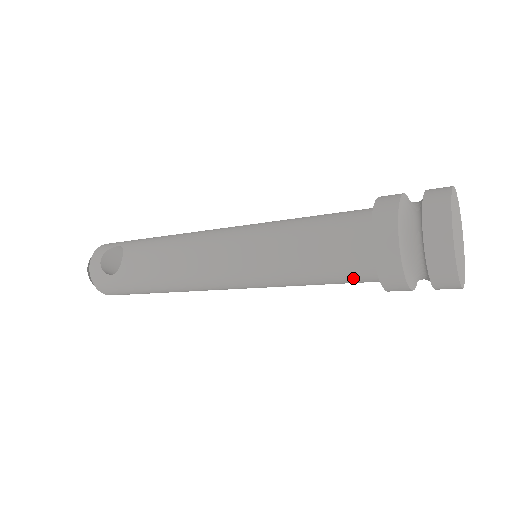
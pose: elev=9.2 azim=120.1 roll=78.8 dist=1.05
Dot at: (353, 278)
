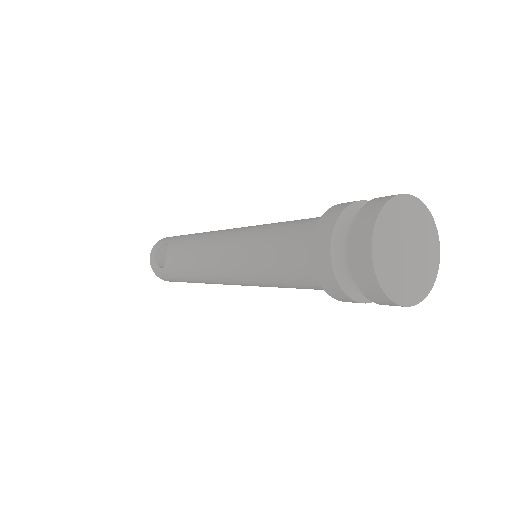
Dot at: (316, 288)
